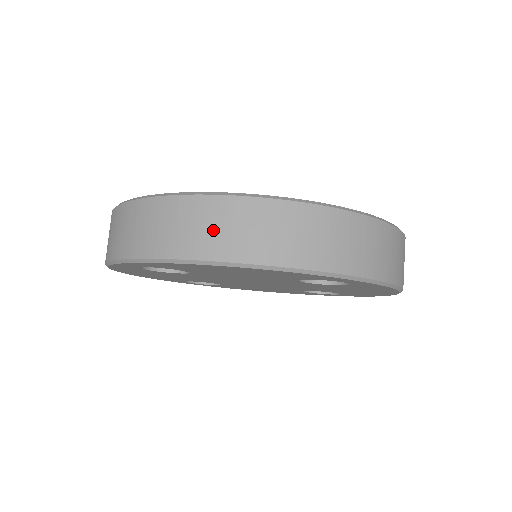
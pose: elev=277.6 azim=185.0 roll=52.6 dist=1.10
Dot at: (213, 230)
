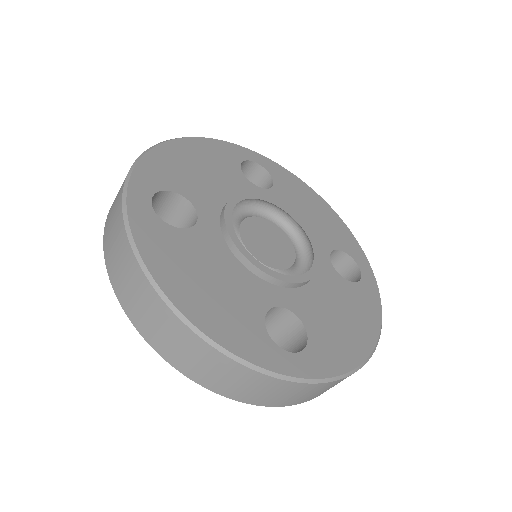
Dot at: (147, 316)
